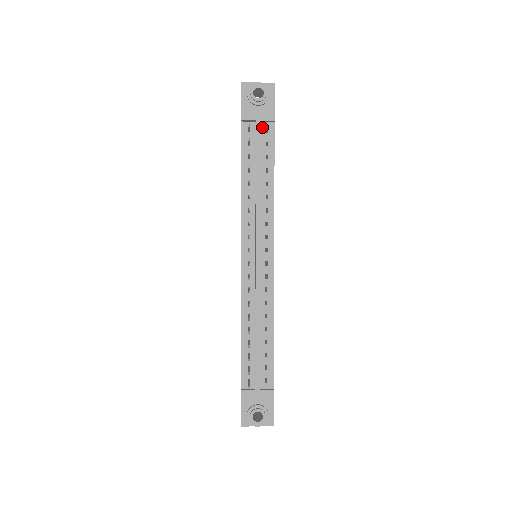
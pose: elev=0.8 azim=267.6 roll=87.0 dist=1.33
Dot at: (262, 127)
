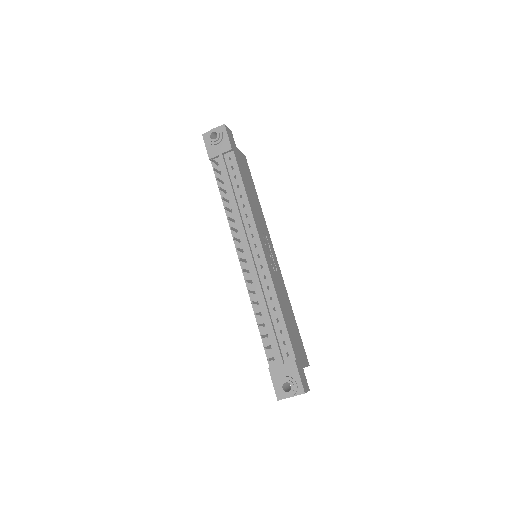
Dot at: (226, 158)
